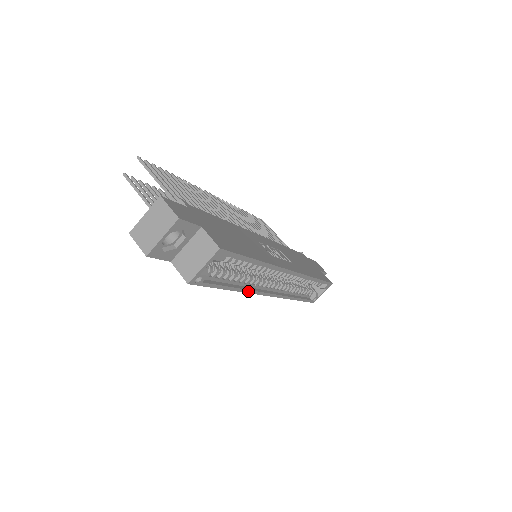
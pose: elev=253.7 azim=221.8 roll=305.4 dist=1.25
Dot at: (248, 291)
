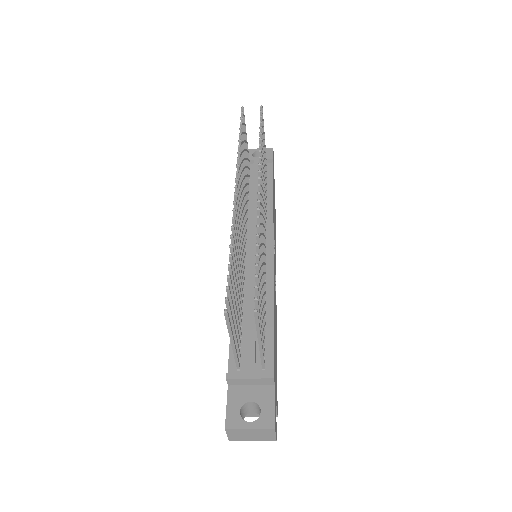
Dot at: occluded
